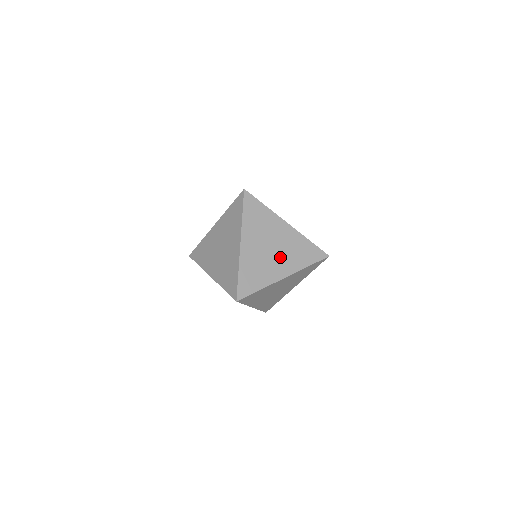
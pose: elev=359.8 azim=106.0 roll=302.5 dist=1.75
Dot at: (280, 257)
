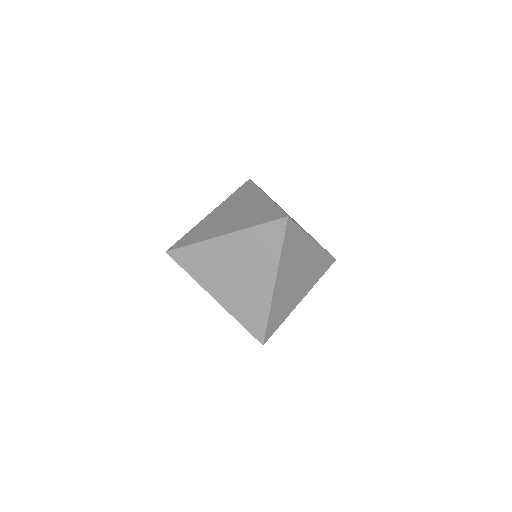
Dot at: (302, 281)
